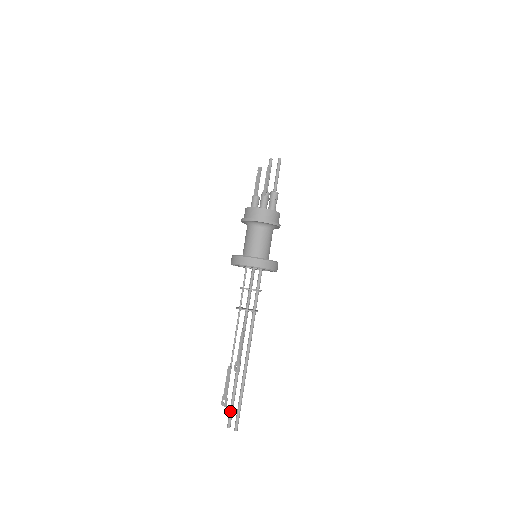
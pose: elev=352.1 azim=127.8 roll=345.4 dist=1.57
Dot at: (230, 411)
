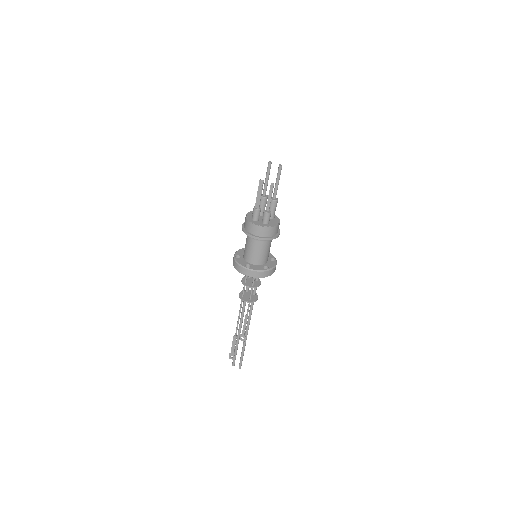
Dot at: (234, 357)
